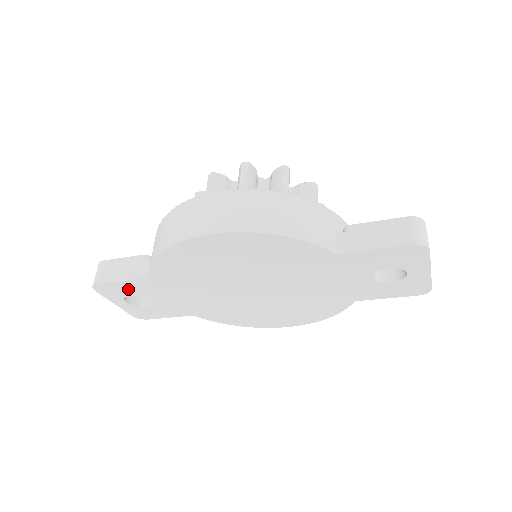
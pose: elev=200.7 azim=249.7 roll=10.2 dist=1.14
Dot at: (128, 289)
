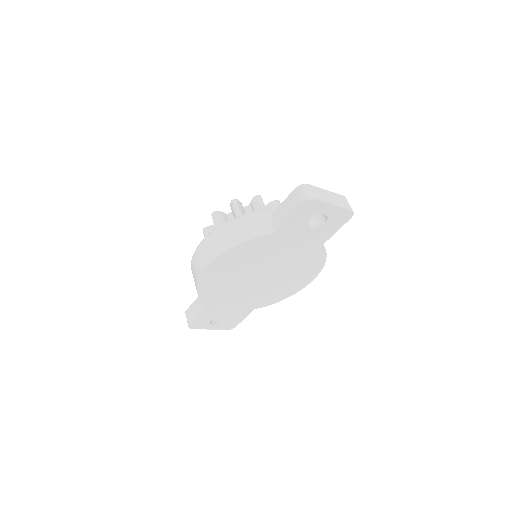
Dot at: (206, 317)
